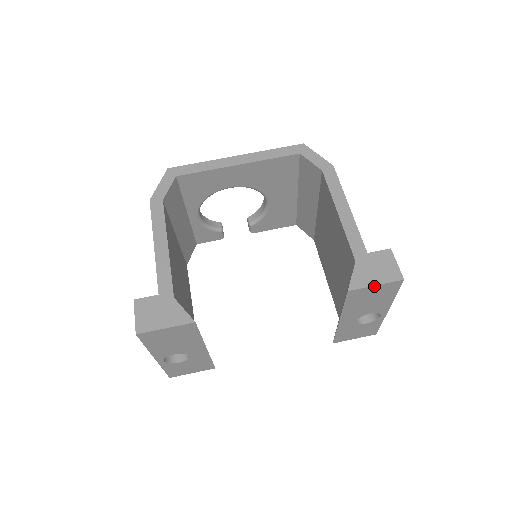
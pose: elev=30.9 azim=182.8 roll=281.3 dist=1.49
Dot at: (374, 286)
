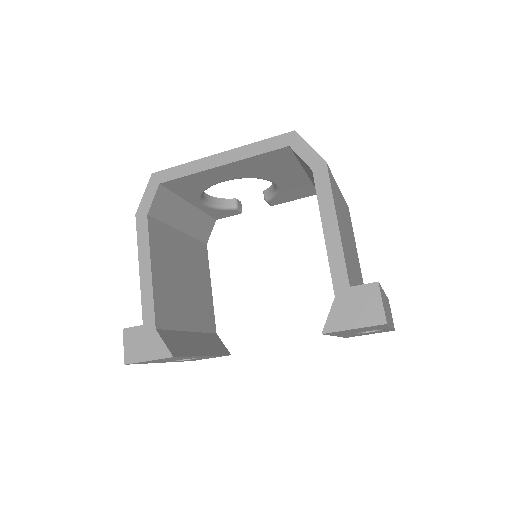
Dot at: (352, 329)
